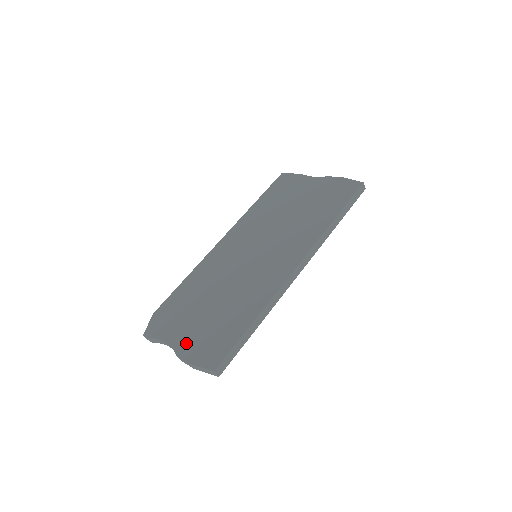
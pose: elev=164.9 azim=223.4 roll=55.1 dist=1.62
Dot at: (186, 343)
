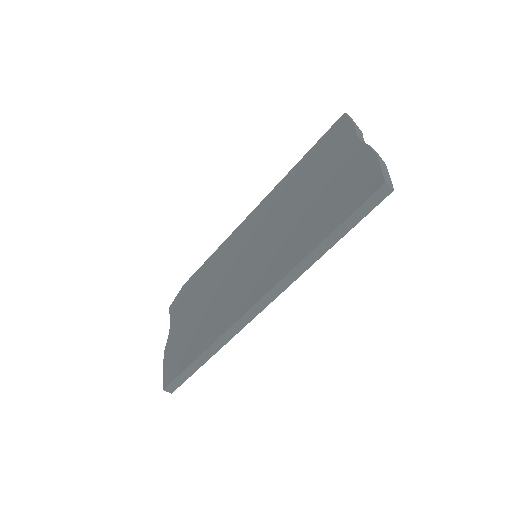
Dot at: (173, 340)
